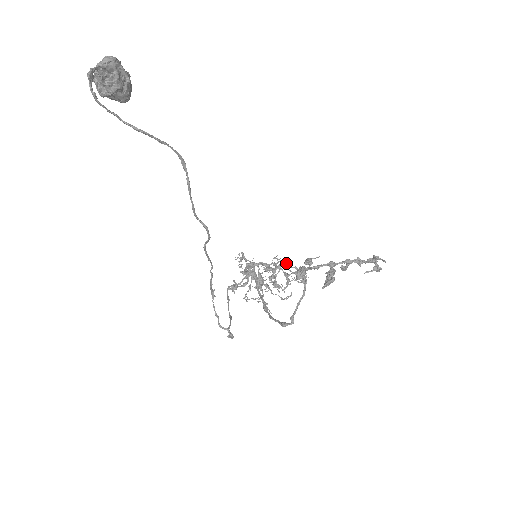
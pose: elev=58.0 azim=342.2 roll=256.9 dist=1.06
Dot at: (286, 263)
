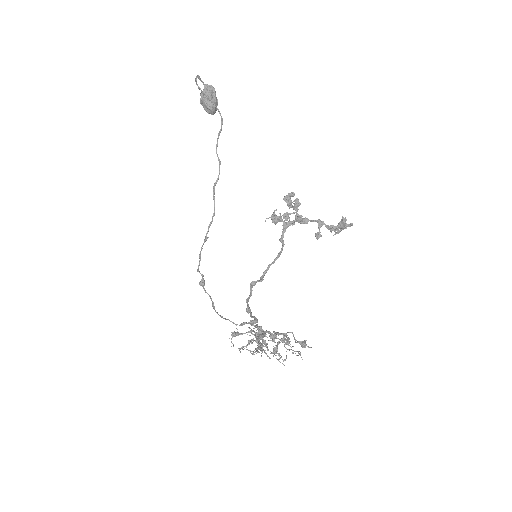
Dot at: occluded
